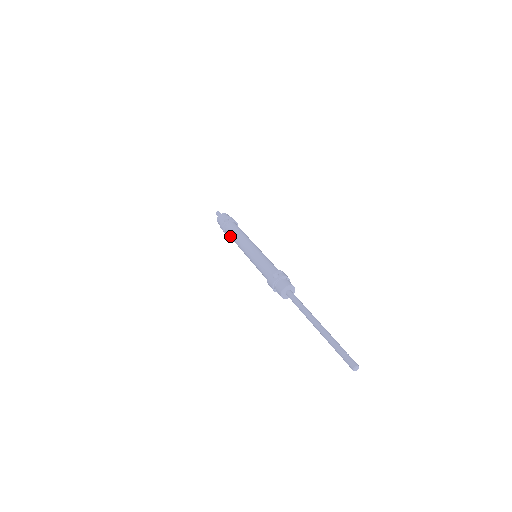
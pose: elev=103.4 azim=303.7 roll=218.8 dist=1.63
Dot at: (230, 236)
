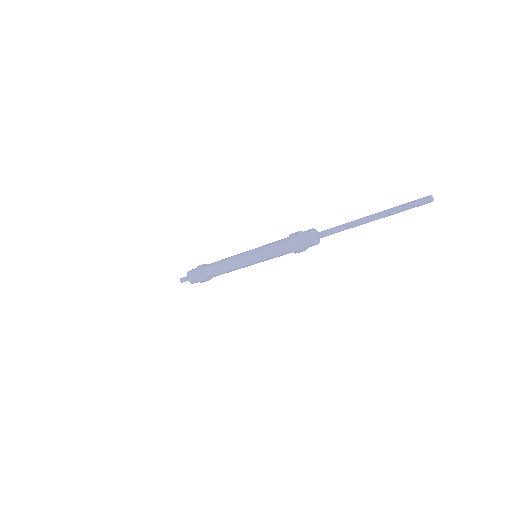
Dot at: (214, 271)
